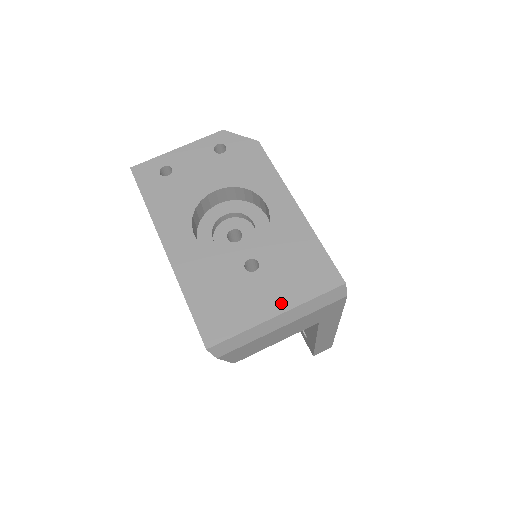
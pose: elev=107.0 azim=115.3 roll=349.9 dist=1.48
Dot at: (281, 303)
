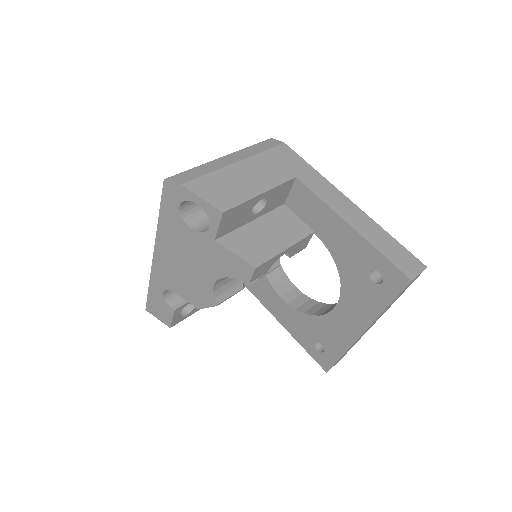
Dot at: occluded
